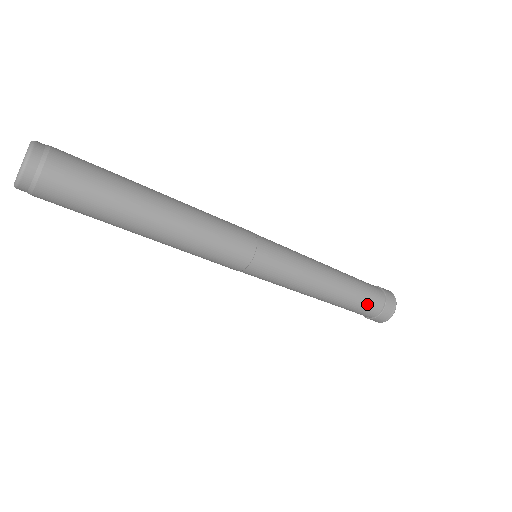
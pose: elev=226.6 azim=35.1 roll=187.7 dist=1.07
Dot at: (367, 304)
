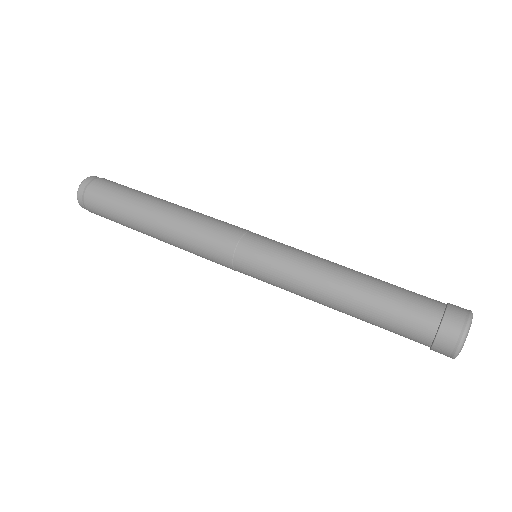
Dot at: (413, 301)
